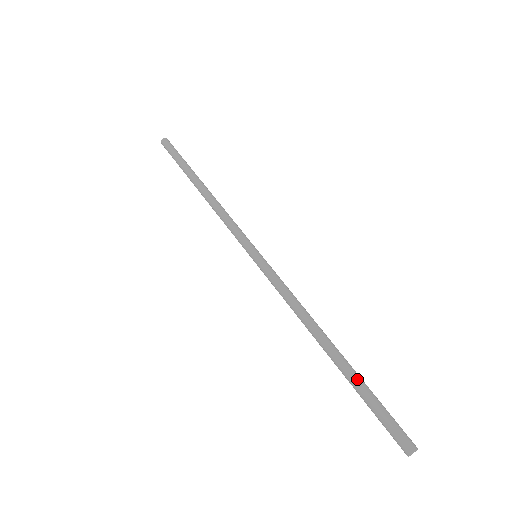
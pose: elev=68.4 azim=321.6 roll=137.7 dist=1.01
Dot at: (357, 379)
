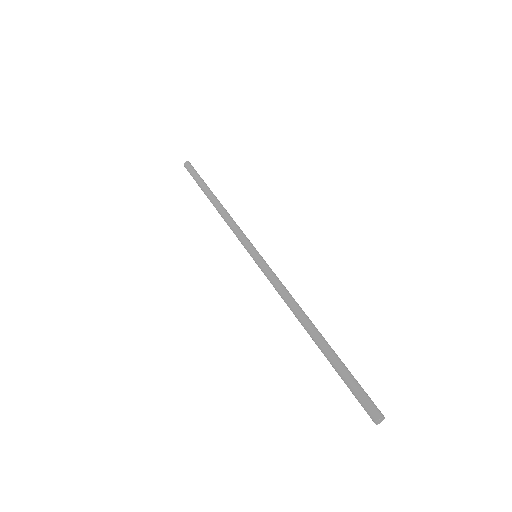
Dot at: (332, 359)
